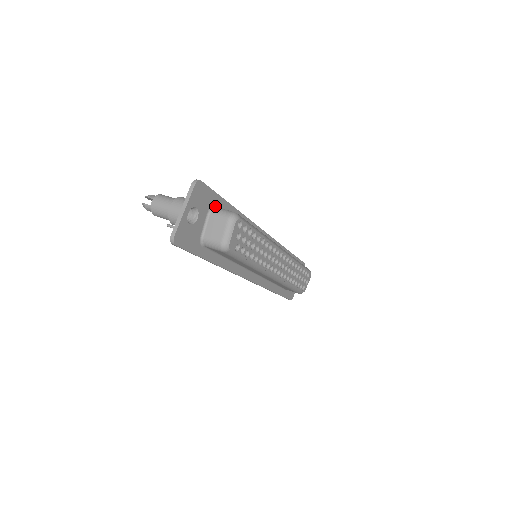
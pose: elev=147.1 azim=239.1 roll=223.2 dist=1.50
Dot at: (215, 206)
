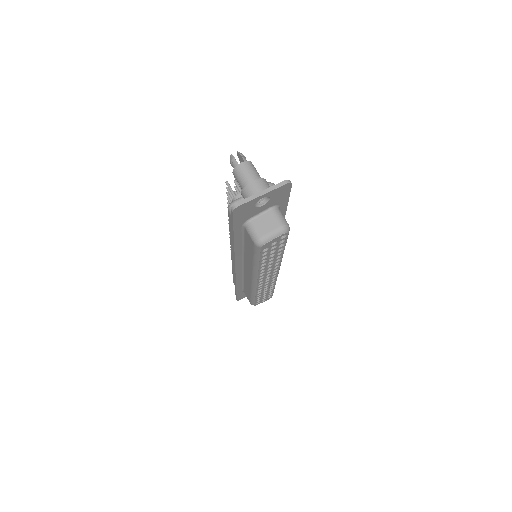
Dot at: (279, 207)
